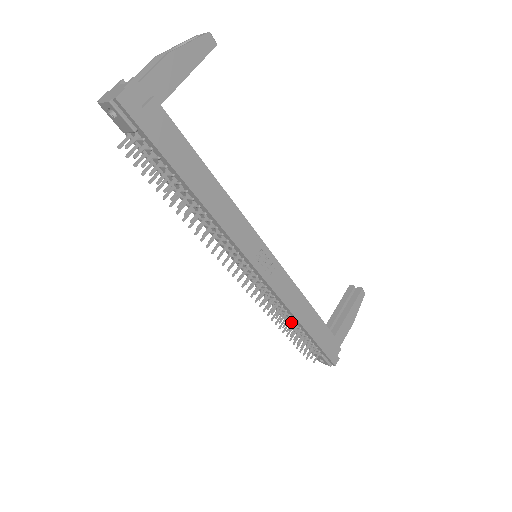
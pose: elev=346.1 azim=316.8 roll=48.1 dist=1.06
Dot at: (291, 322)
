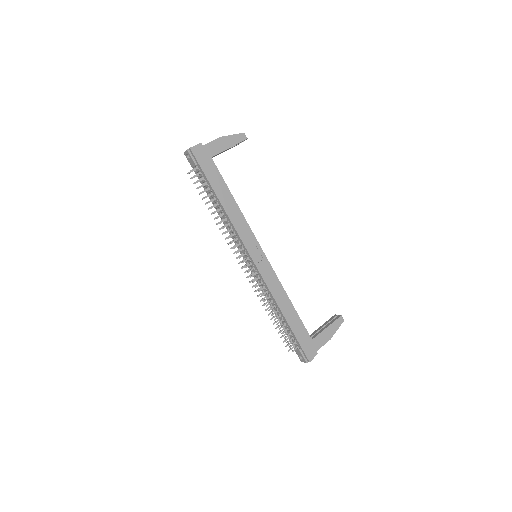
Dot at: (276, 310)
